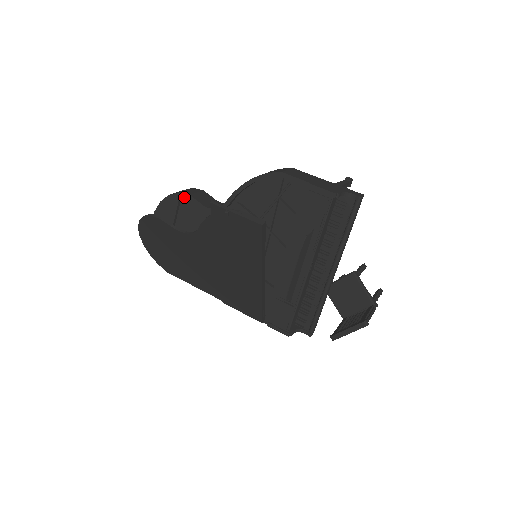
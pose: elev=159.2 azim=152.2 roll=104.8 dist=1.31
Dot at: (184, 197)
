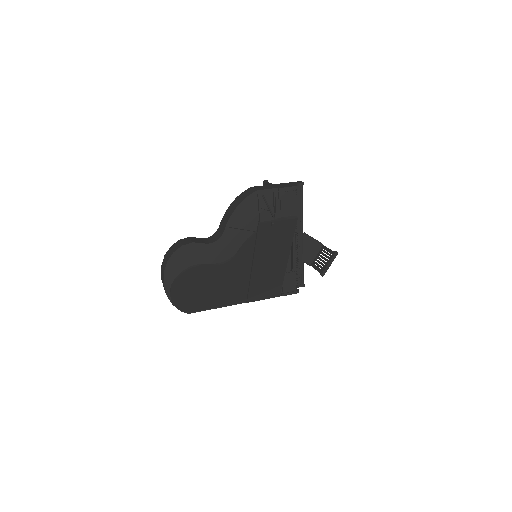
Dot at: (188, 247)
